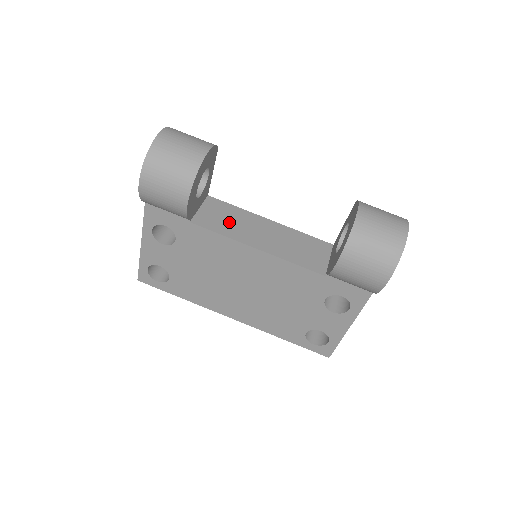
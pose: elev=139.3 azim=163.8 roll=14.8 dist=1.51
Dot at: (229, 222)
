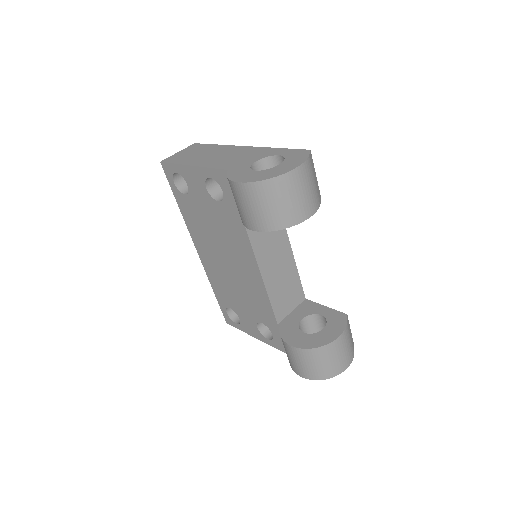
Dot at: (266, 234)
